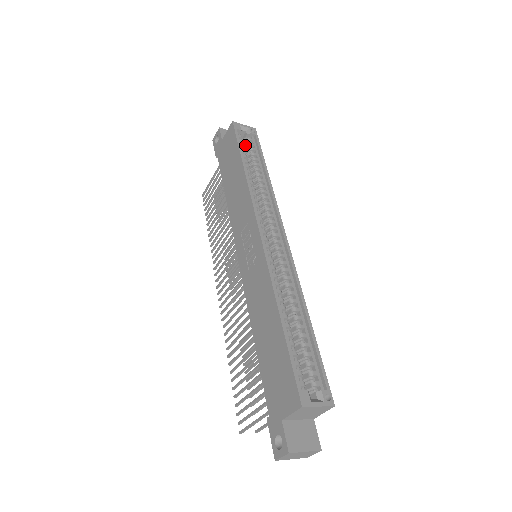
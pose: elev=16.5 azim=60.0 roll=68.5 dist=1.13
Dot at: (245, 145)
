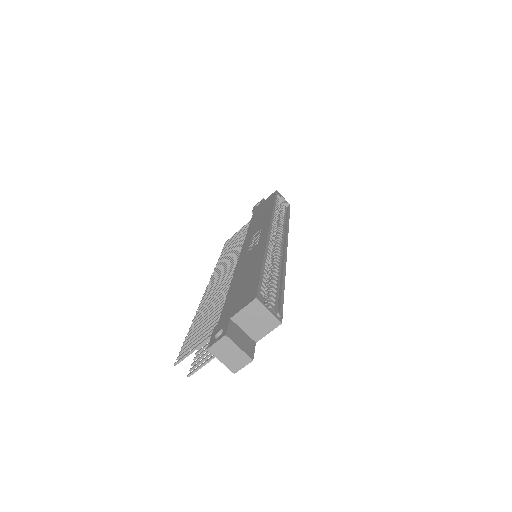
Dot at: (279, 207)
